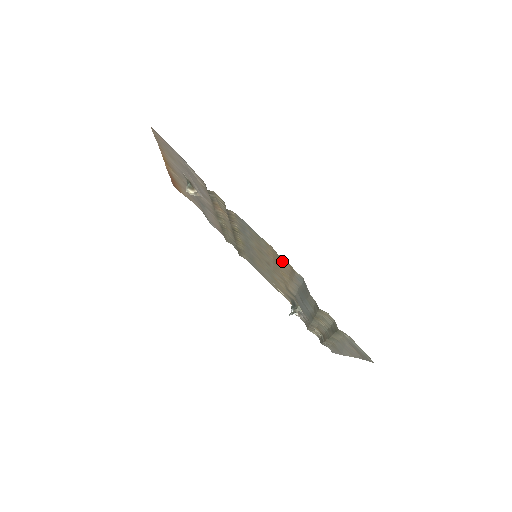
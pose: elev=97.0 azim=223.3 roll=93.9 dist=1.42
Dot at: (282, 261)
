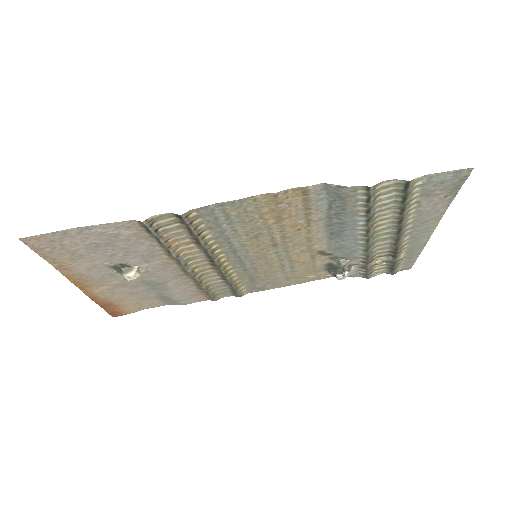
Dot at: (286, 200)
